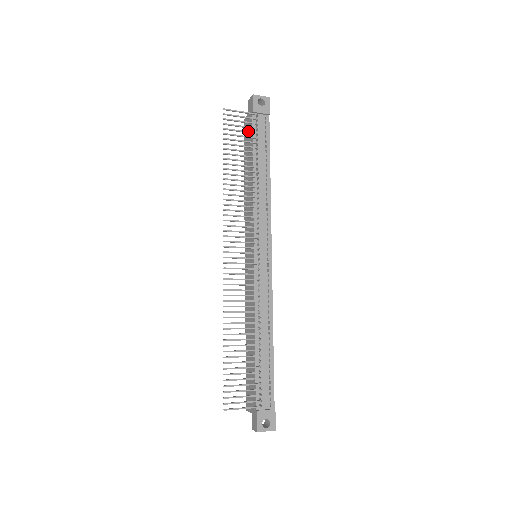
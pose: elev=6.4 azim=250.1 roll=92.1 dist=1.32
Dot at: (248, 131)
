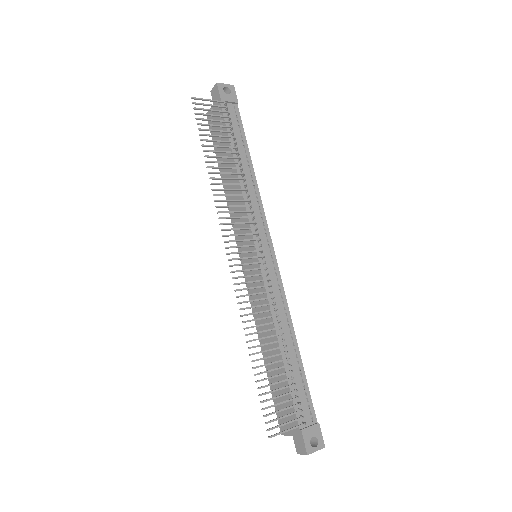
Dot at: (222, 120)
